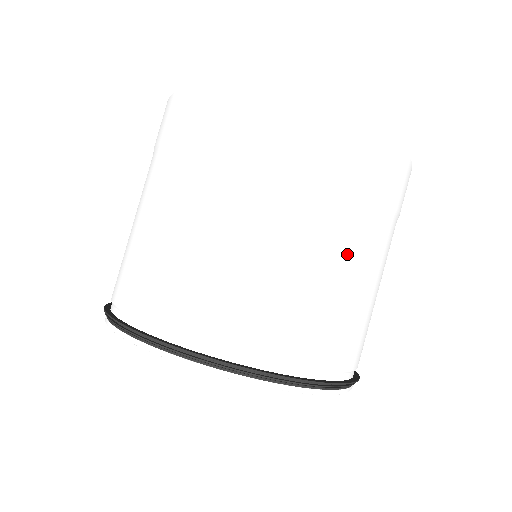
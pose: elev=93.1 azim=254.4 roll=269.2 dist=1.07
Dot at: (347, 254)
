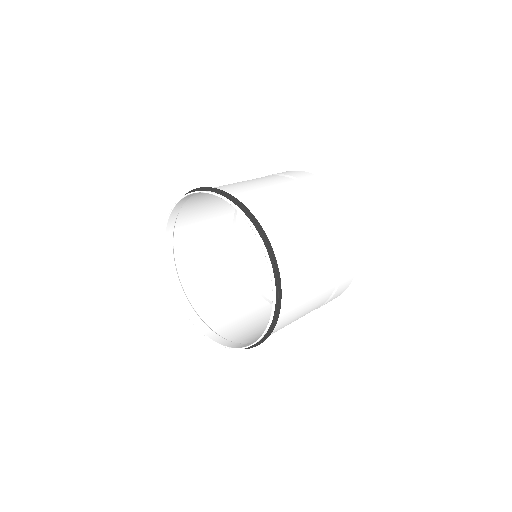
Dot at: (323, 279)
